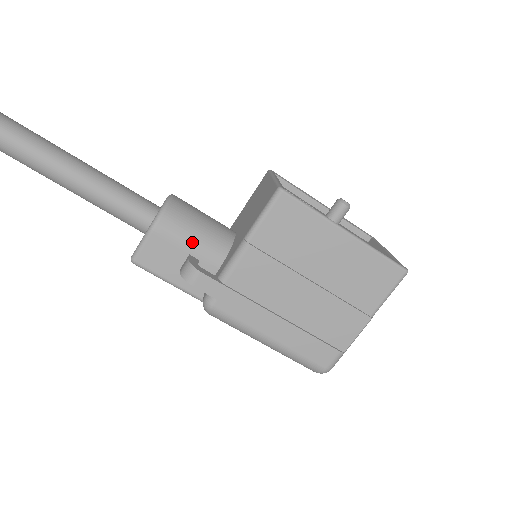
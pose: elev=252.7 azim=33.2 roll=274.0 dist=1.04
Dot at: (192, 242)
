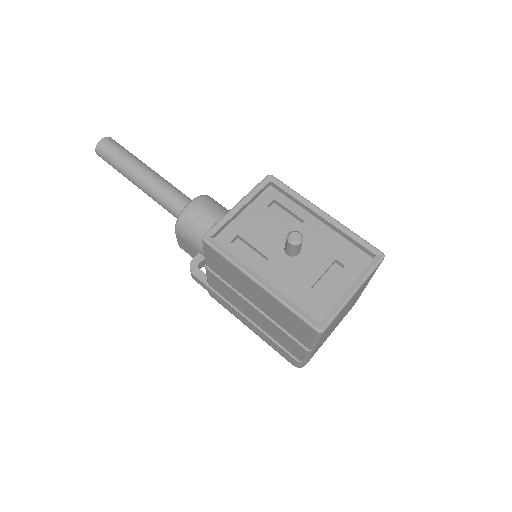
Dot at: (197, 245)
